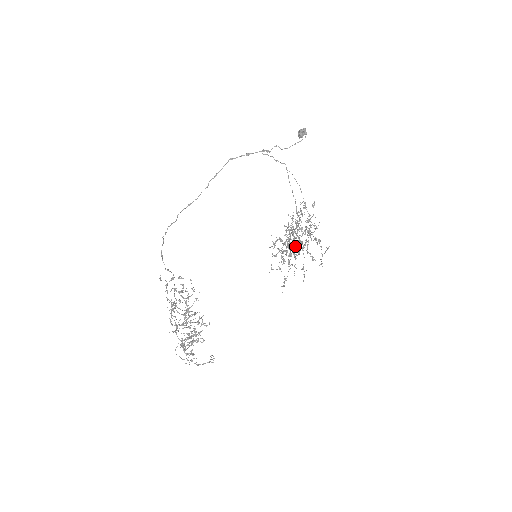
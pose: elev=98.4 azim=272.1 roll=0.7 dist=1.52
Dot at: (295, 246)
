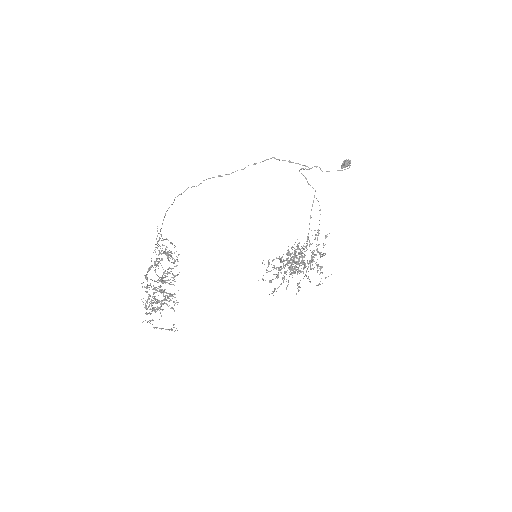
Dot at: (297, 263)
